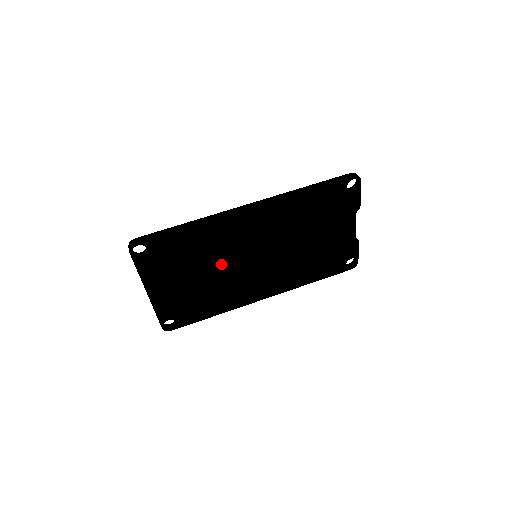
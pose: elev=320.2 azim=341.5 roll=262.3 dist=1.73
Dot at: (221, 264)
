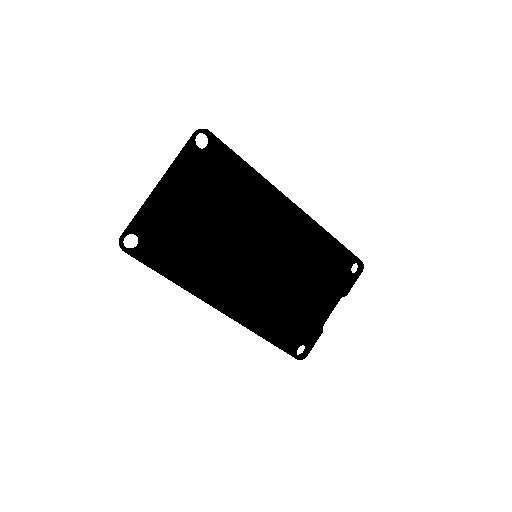
Dot at: (232, 229)
